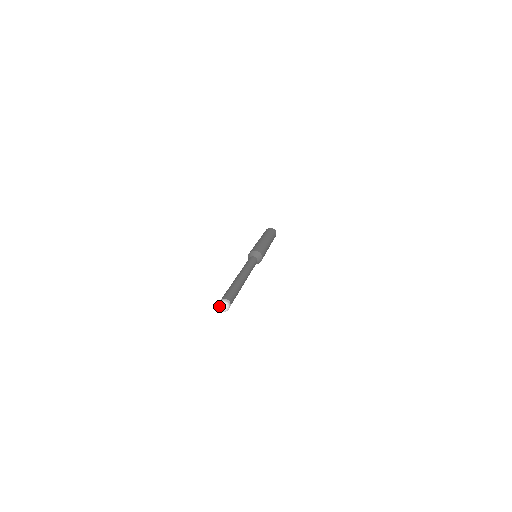
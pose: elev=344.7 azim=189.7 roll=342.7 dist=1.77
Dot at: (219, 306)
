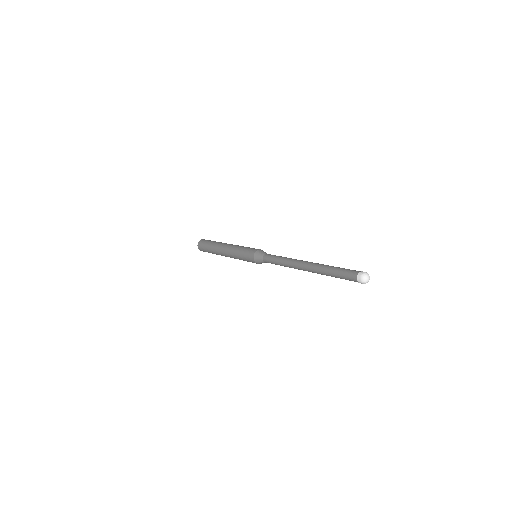
Dot at: (367, 275)
